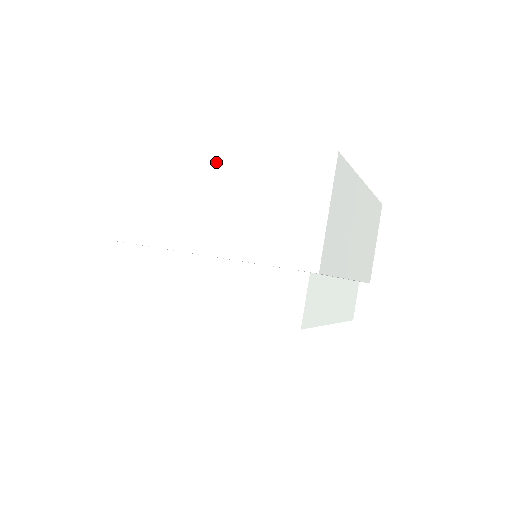
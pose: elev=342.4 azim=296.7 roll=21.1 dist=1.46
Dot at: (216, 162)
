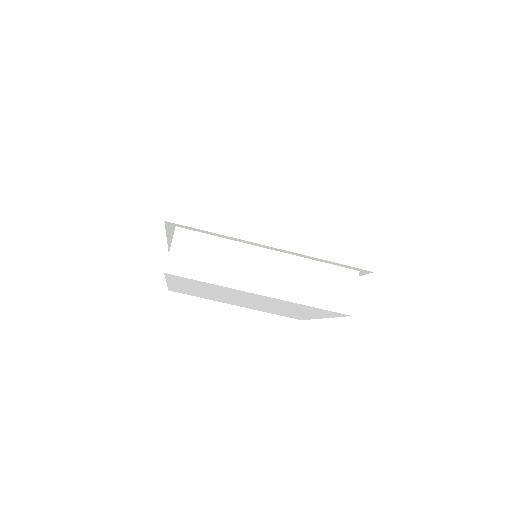
Dot at: occluded
